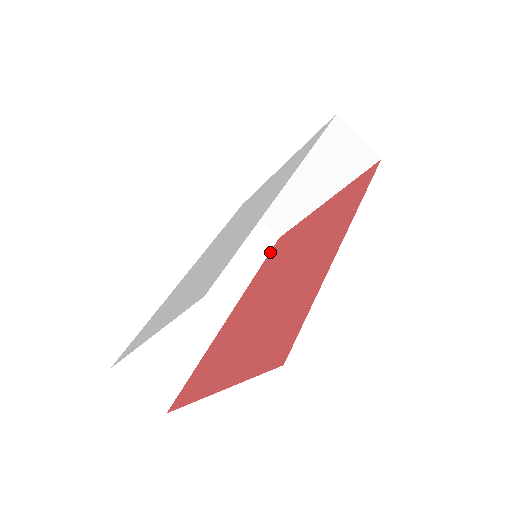
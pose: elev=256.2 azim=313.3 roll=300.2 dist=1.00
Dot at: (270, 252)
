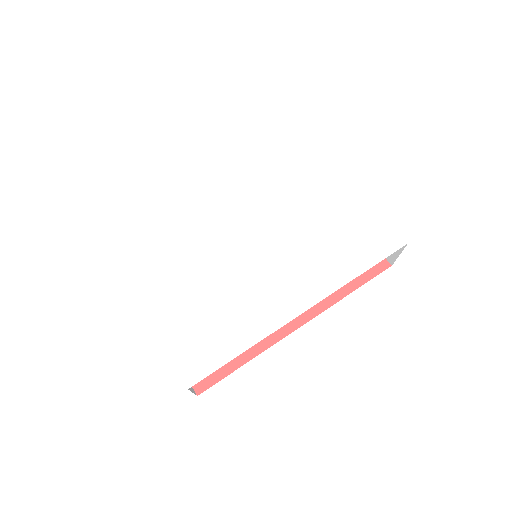
Dot at: occluded
